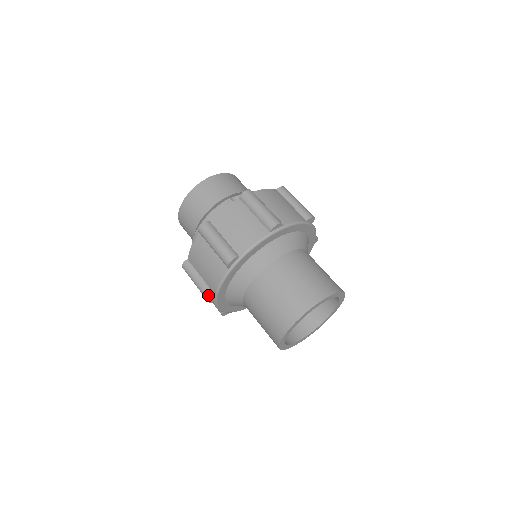
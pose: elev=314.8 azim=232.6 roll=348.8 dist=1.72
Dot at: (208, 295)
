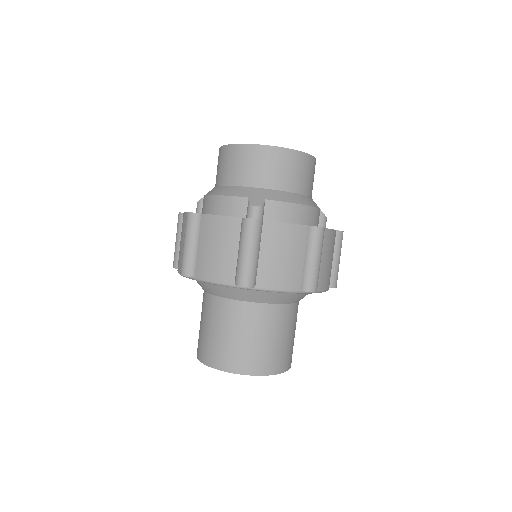
Dot at: (174, 264)
